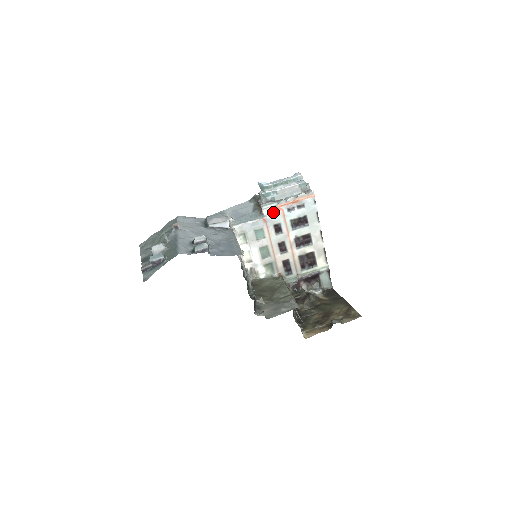
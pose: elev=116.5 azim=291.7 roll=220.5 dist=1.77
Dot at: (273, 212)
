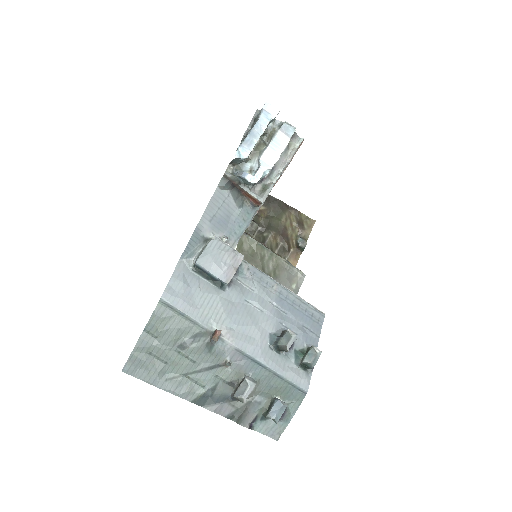
Dot at: occluded
